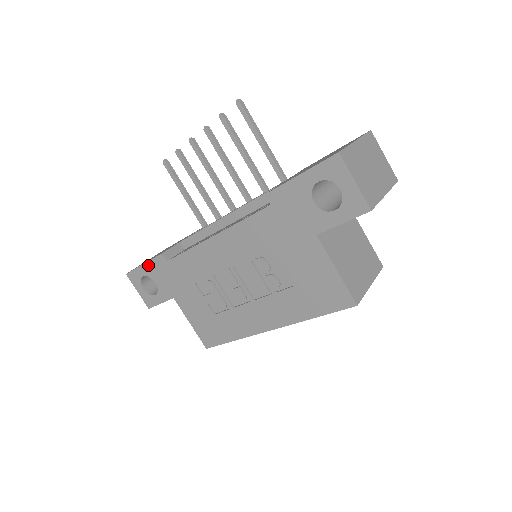
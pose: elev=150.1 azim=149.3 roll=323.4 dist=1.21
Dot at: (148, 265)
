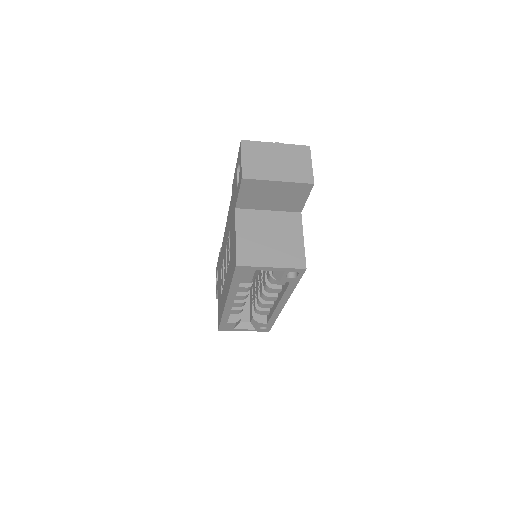
Dot at: (218, 260)
